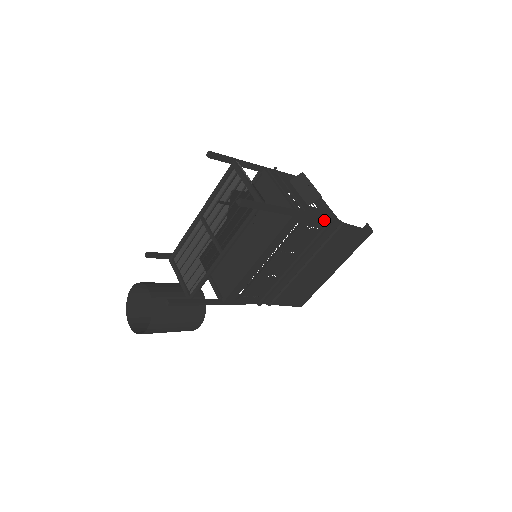
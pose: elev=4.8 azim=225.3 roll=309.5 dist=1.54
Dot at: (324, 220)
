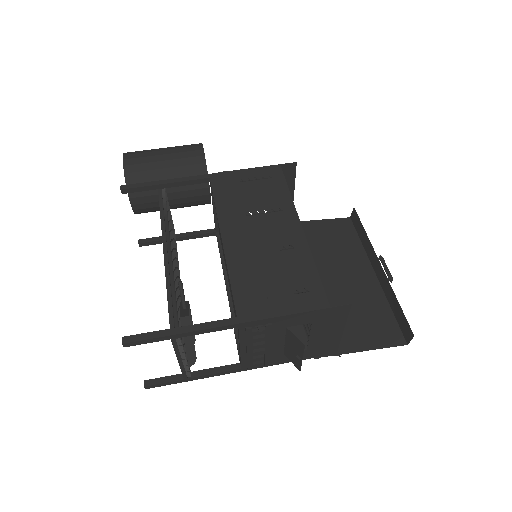
Dot at: (303, 356)
